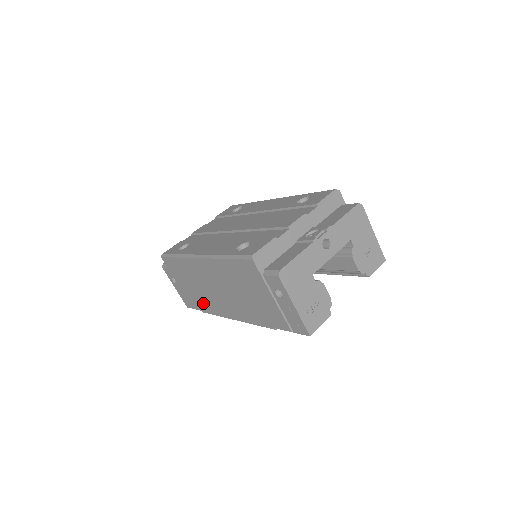
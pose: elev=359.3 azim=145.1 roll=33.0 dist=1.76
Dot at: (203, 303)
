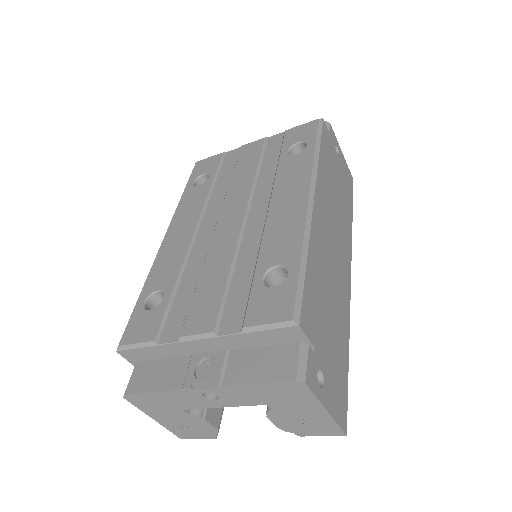
Dot at: occluded
